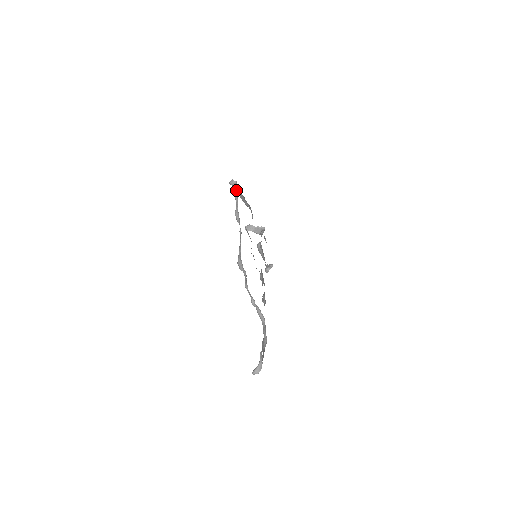
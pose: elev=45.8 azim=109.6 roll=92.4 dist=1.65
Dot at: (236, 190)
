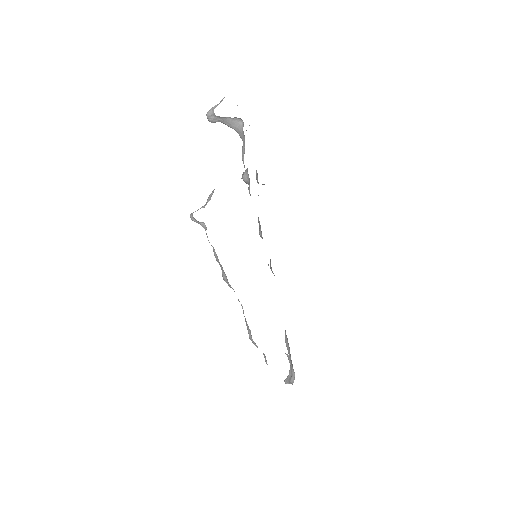
Dot at: occluded
